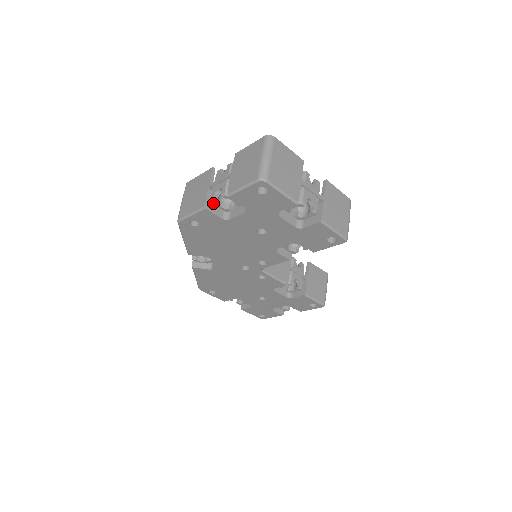
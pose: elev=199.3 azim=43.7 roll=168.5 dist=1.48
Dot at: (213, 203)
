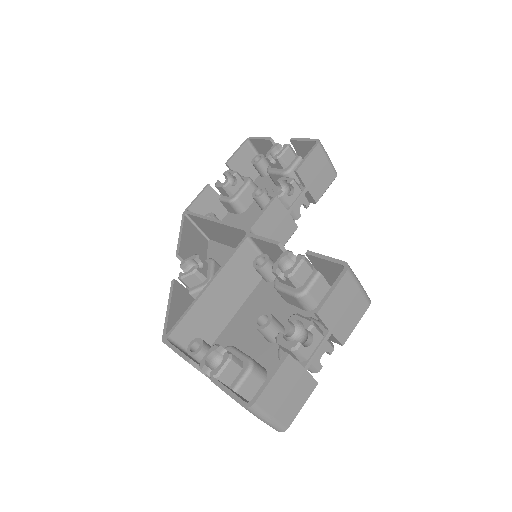
Dot at: occluded
